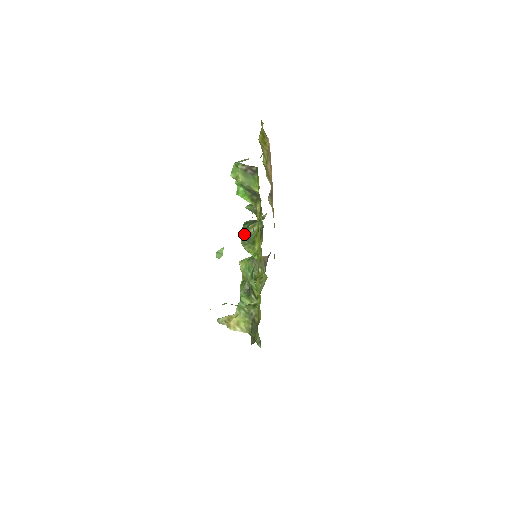
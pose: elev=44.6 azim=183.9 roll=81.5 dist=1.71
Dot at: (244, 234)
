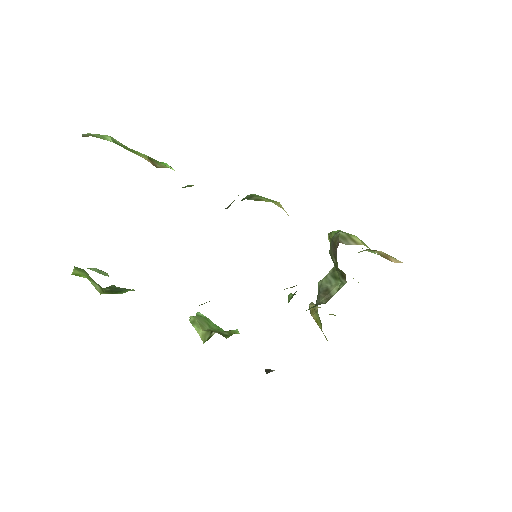
Dot at: occluded
